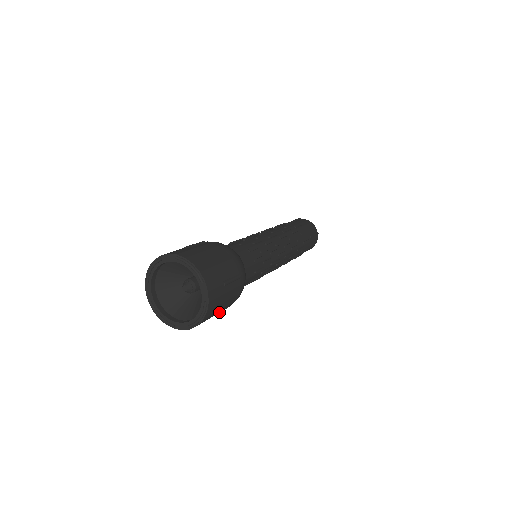
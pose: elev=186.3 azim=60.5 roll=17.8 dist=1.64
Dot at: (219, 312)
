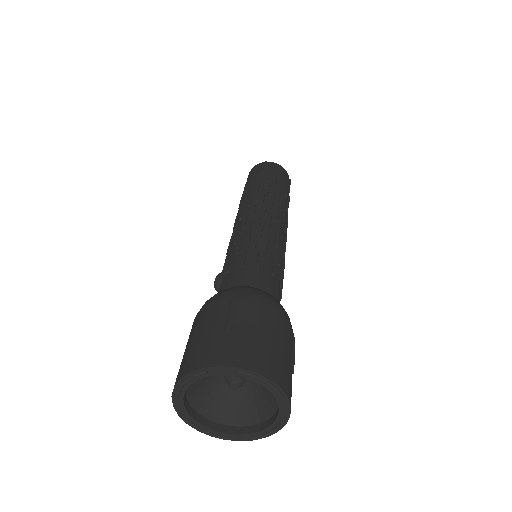
Dot at: occluded
